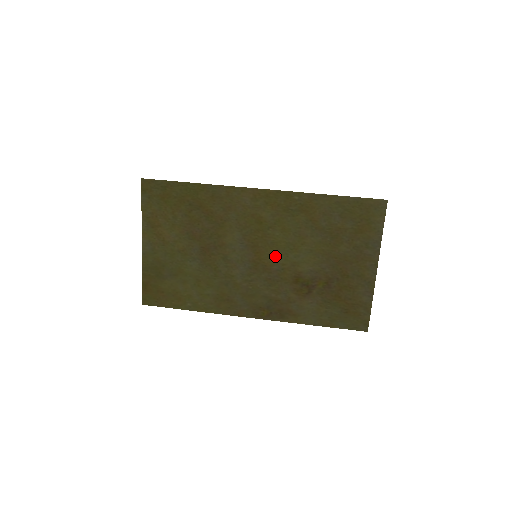
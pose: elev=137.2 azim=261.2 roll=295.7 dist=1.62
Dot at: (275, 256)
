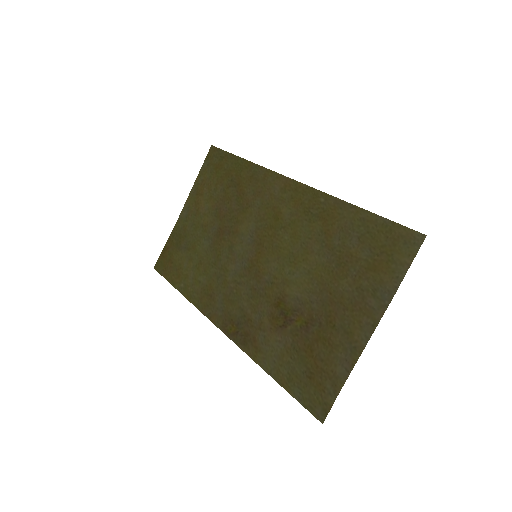
Dot at: (272, 264)
